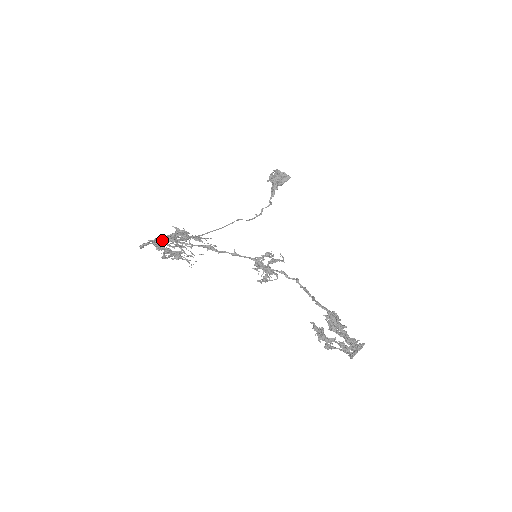
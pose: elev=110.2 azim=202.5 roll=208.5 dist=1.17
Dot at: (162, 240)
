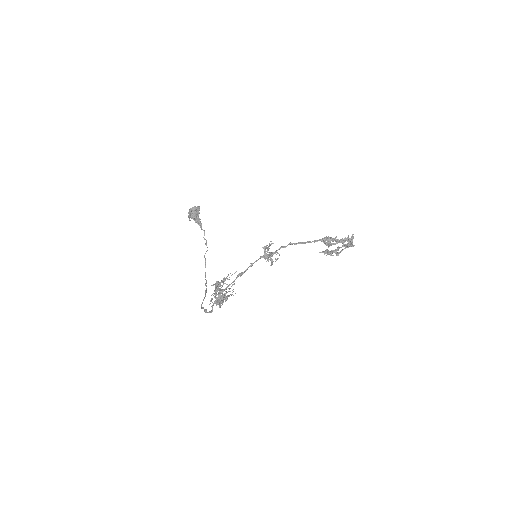
Dot at: occluded
